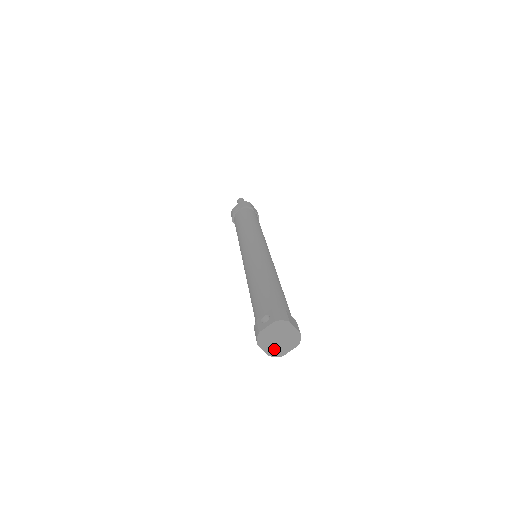
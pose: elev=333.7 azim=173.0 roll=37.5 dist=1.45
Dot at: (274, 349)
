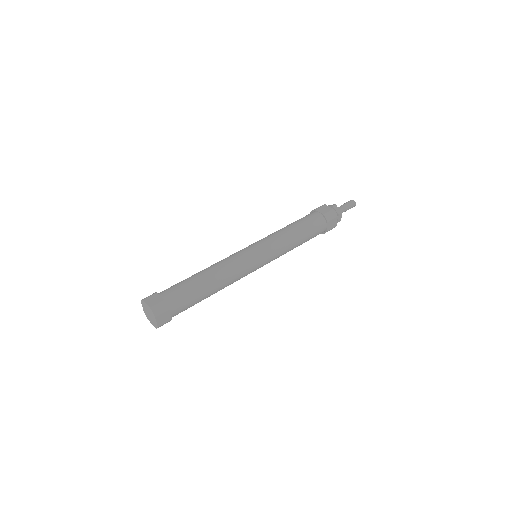
Dot at: (153, 322)
